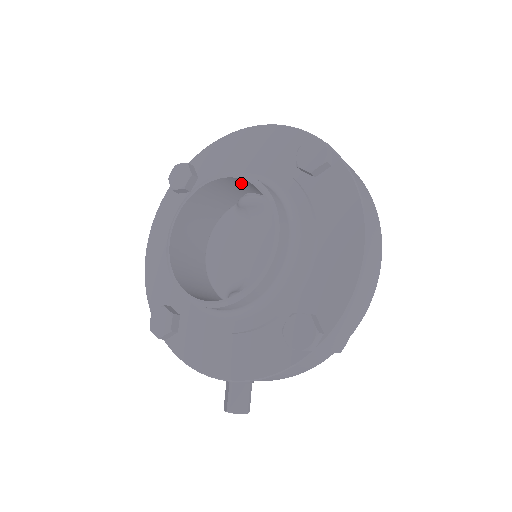
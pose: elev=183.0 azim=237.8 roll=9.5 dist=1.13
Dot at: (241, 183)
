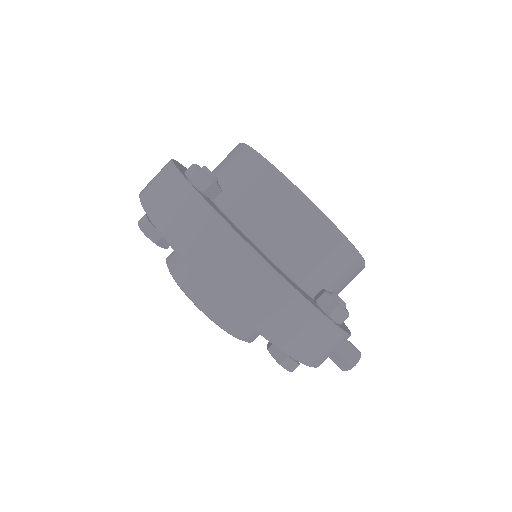
Dot at: occluded
